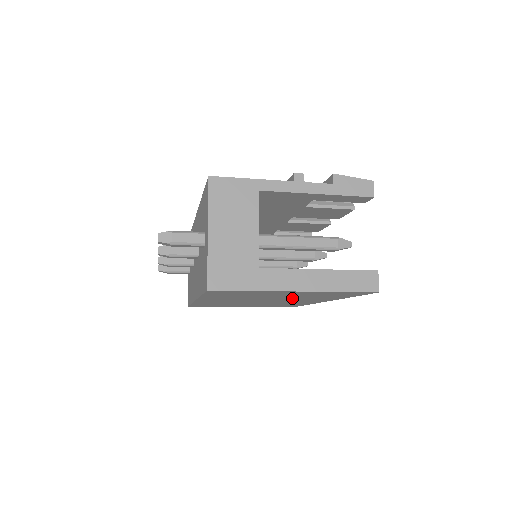
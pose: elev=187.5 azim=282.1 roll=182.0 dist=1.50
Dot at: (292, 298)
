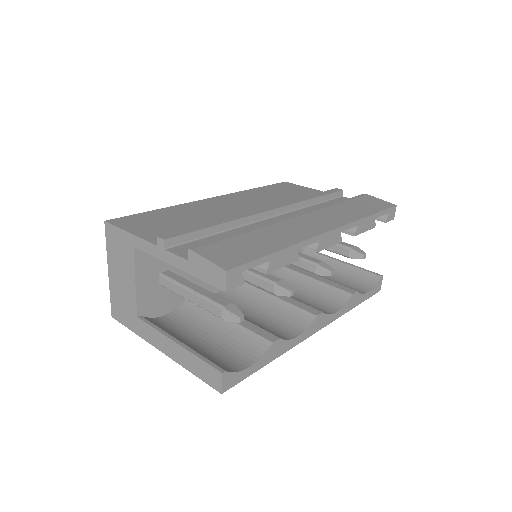
Dot at: occluded
